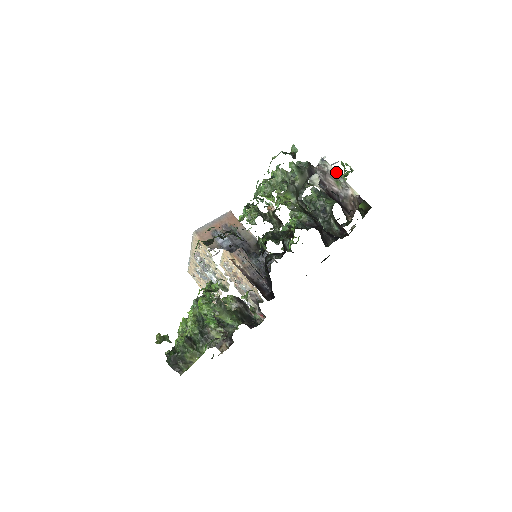
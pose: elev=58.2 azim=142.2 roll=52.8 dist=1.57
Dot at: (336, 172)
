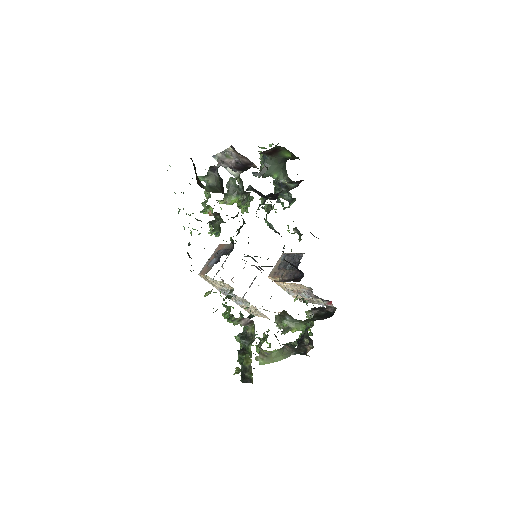
Dot at: (221, 153)
